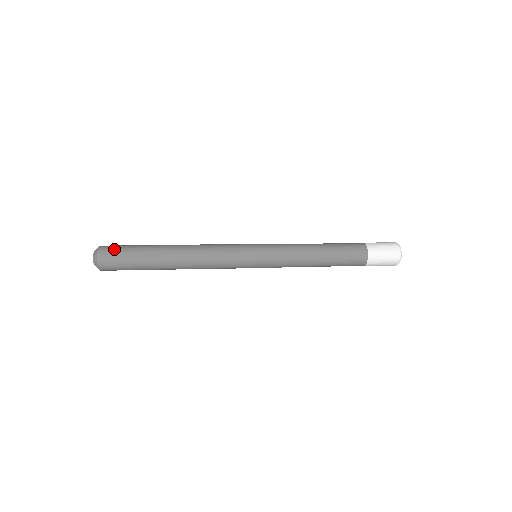
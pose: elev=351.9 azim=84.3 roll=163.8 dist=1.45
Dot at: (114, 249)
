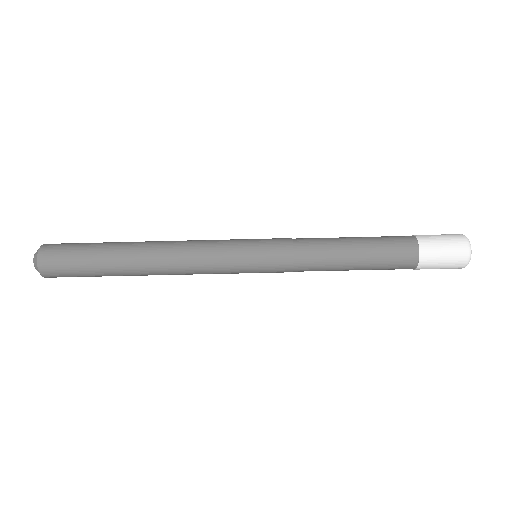
Dot at: (63, 244)
